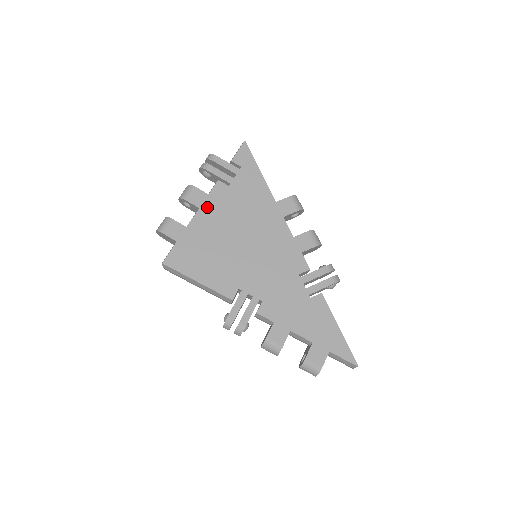
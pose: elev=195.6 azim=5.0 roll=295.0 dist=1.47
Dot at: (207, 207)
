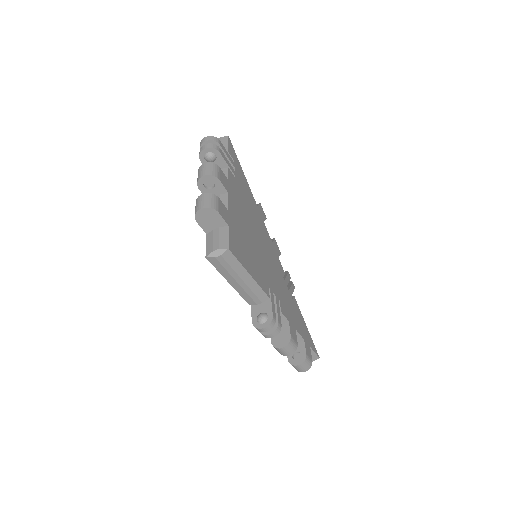
Dot at: (232, 194)
